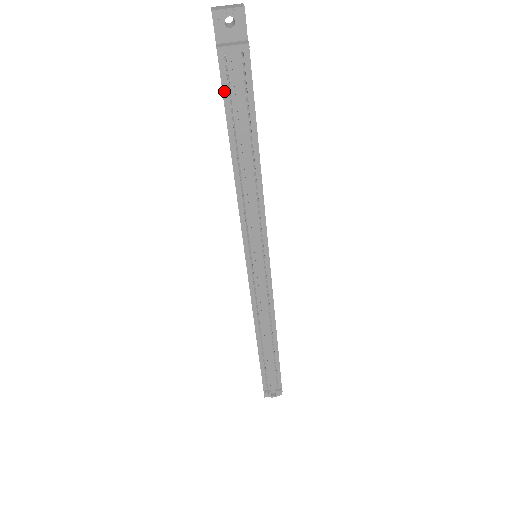
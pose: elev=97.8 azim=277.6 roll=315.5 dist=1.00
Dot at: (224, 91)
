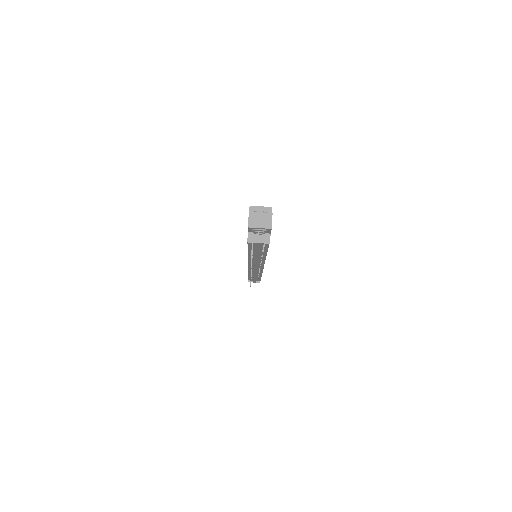
Dot at: (249, 245)
